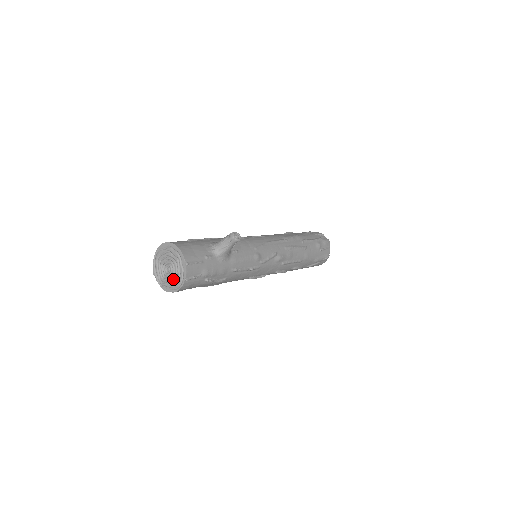
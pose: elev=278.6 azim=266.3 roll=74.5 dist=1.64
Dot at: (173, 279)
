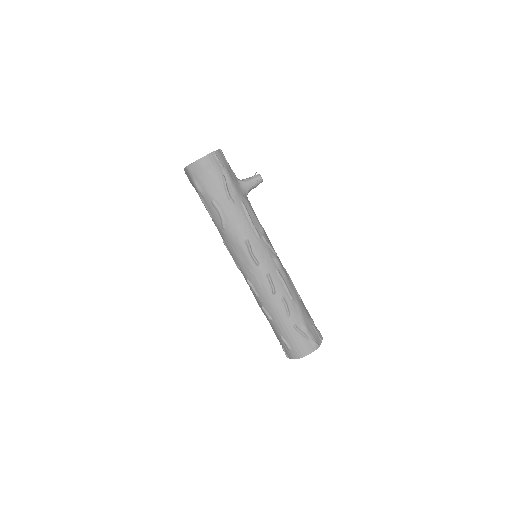
Dot at: occluded
